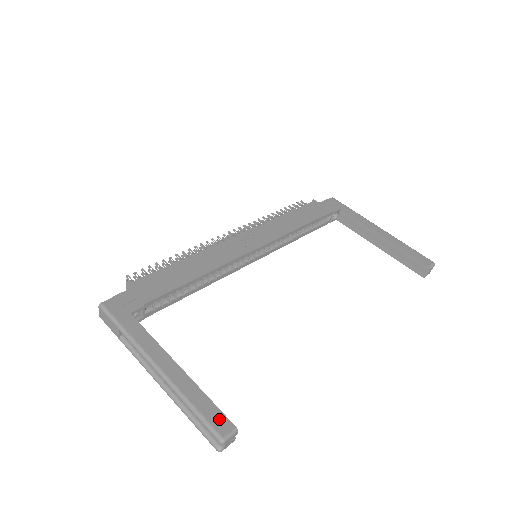
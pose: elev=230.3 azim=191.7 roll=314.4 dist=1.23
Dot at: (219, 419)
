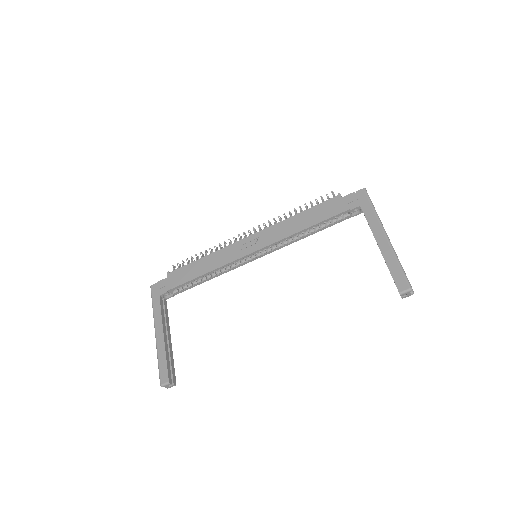
Dot at: (164, 374)
